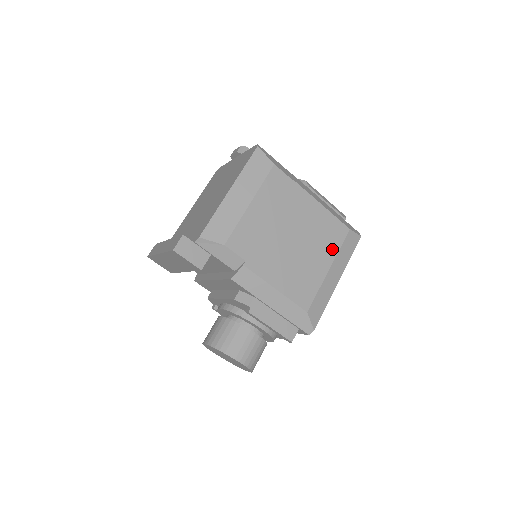
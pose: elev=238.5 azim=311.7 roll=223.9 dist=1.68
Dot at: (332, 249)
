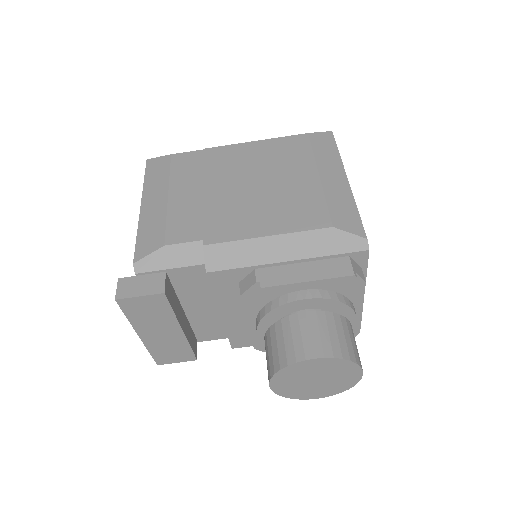
Dot at: (304, 160)
